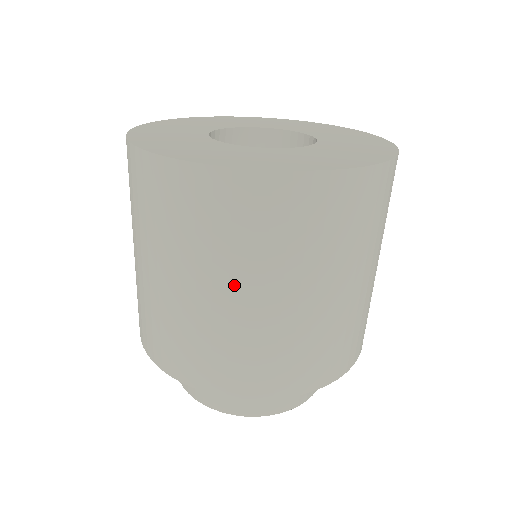
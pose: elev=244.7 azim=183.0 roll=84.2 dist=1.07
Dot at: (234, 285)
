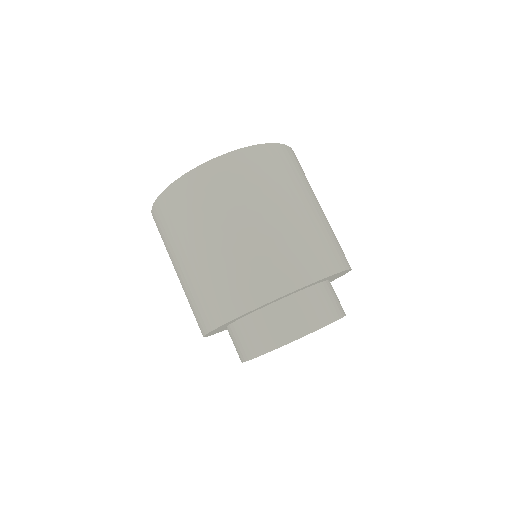
Dot at: (199, 242)
